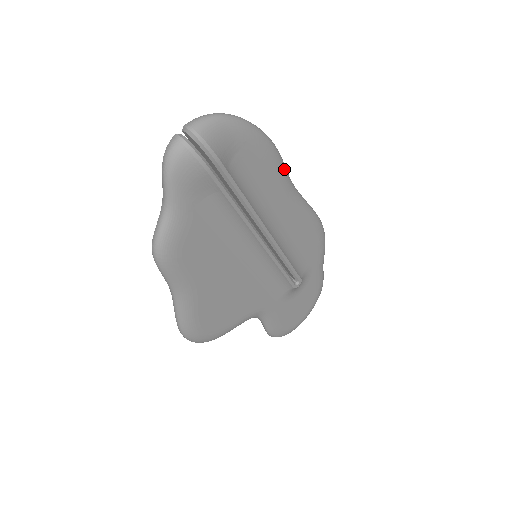
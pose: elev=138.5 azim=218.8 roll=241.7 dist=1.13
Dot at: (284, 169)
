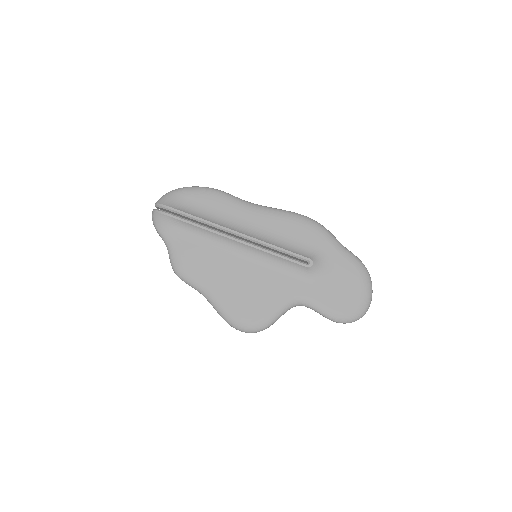
Dot at: (231, 197)
